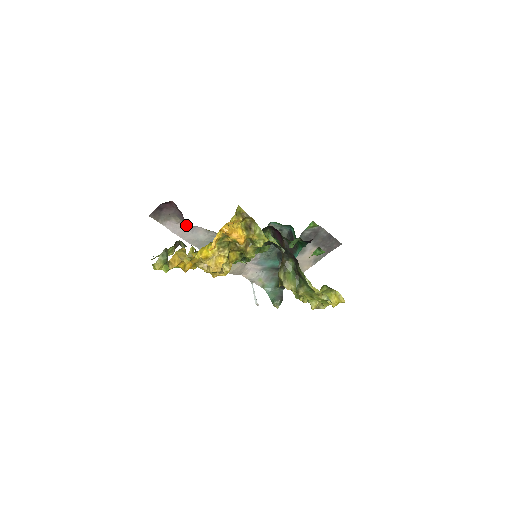
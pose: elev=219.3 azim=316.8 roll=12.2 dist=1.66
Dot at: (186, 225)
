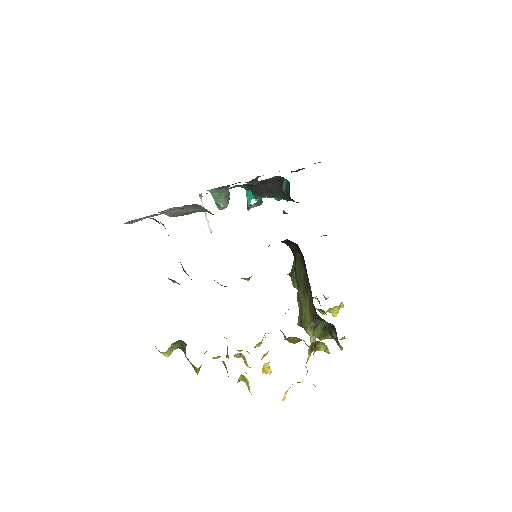
Dot at: (156, 214)
